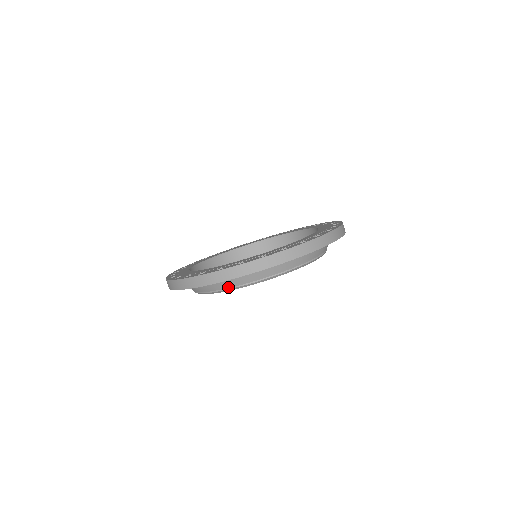
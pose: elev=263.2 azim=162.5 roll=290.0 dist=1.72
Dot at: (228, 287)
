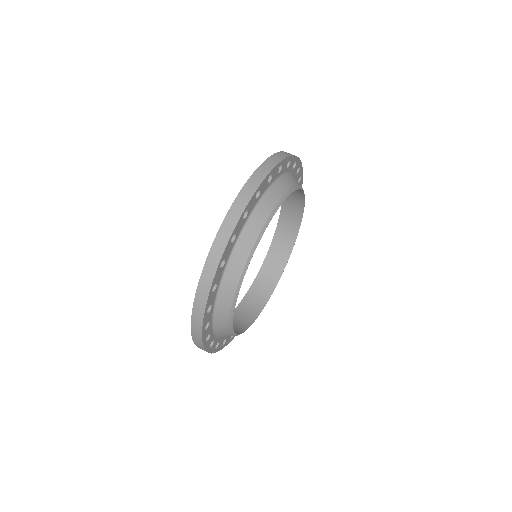
Dot at: (228, 310)
